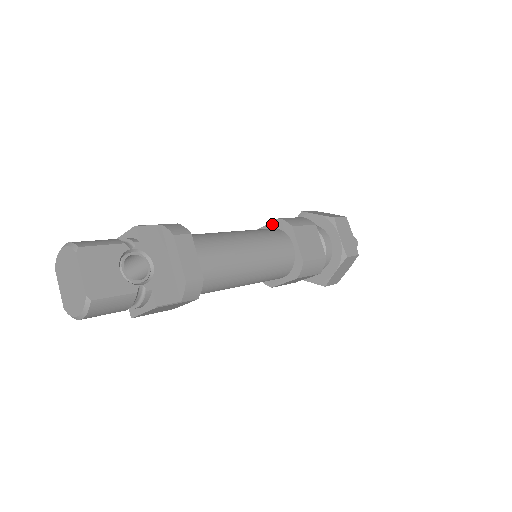
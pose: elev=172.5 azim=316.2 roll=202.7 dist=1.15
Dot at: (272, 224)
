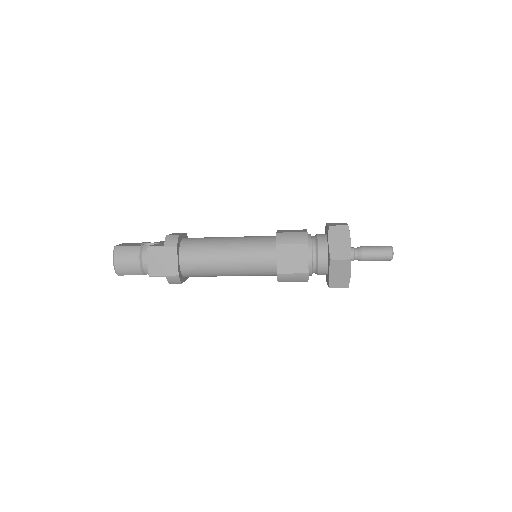
Dot at: occluded
